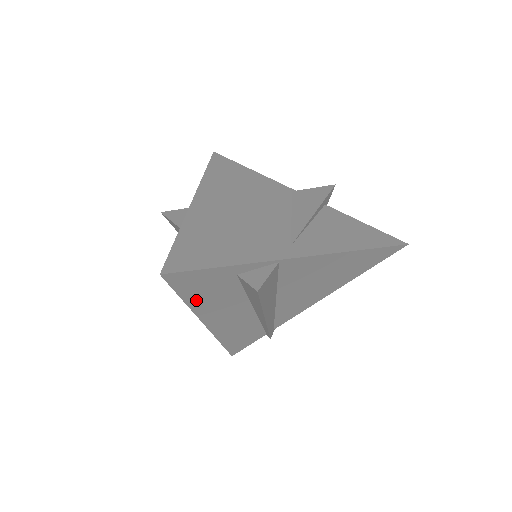
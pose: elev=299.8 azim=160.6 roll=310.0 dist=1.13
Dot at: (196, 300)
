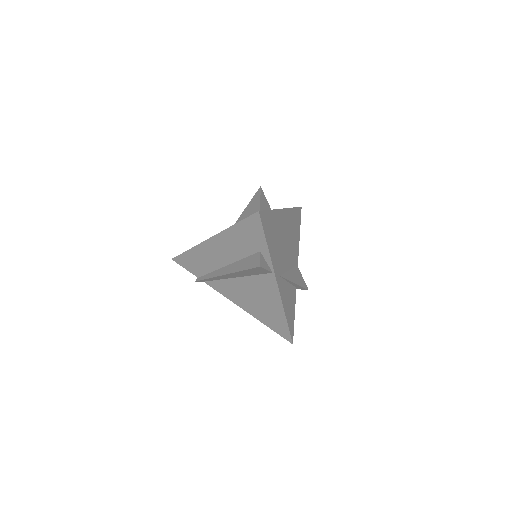
Dot at: (235, 231)
